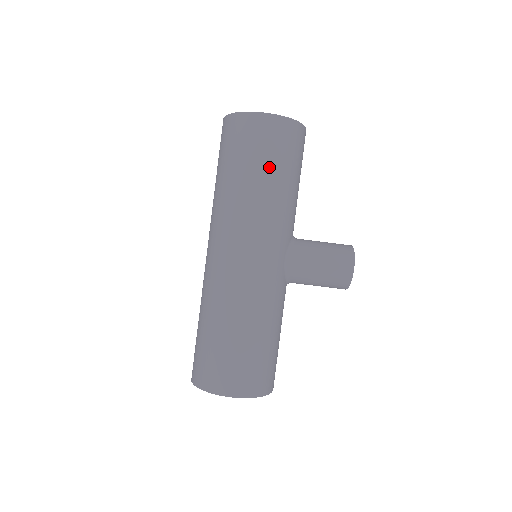
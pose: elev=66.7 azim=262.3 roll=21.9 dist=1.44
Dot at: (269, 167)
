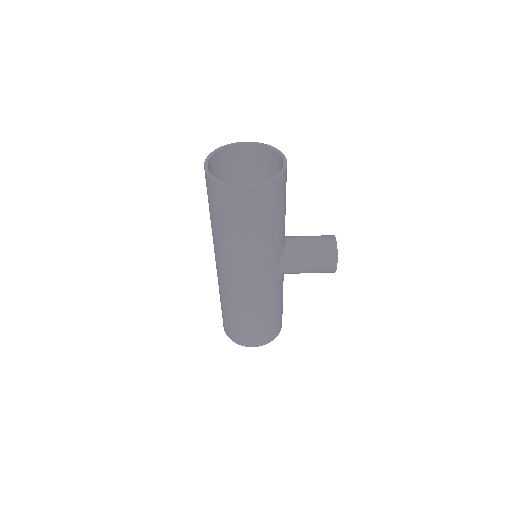
Dot at: (254, 226)
